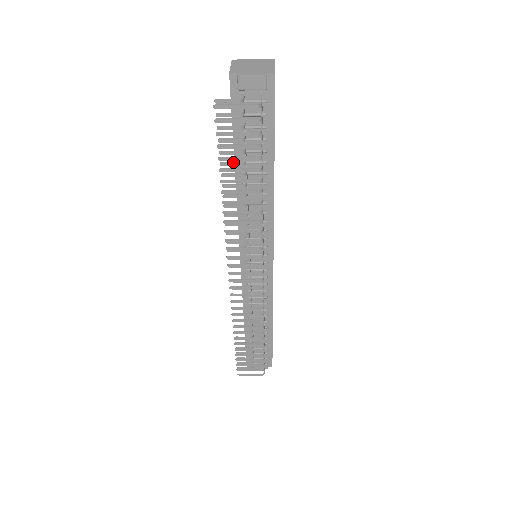
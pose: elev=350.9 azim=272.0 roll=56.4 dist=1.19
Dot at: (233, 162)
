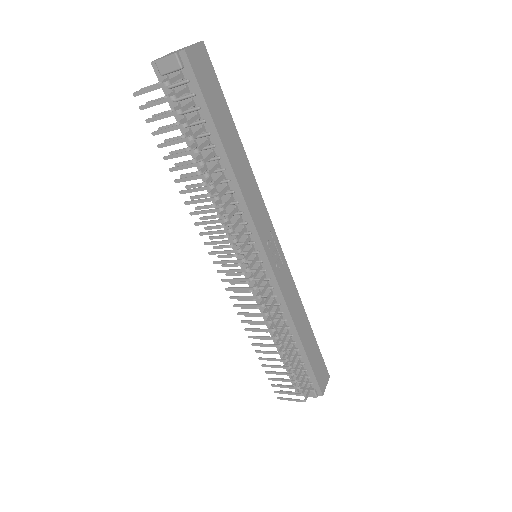
Dot at: (179, 149)
